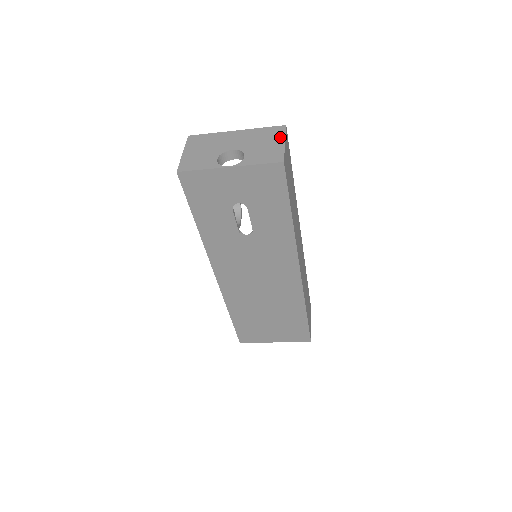
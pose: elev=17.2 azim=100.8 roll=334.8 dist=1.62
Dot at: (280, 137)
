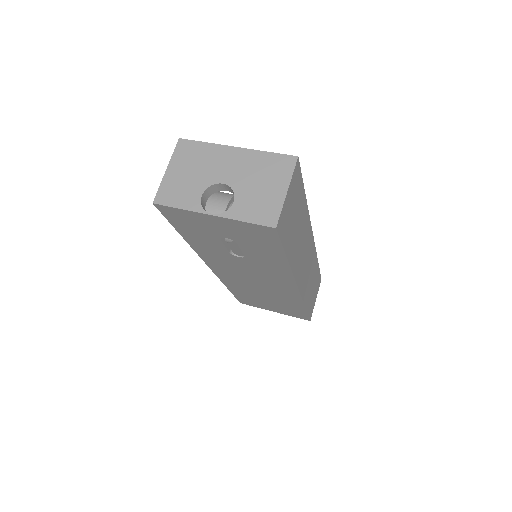
Dot at: (284, 179)
